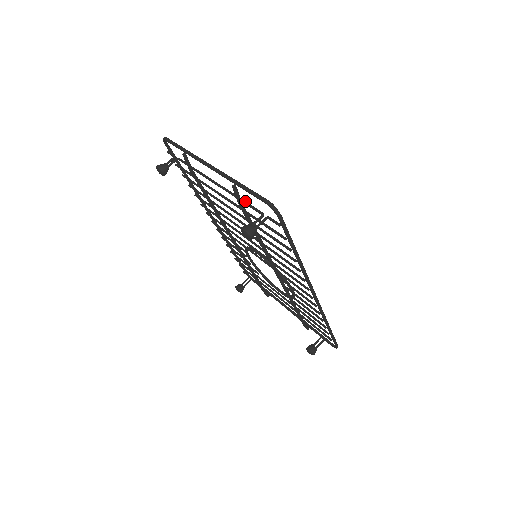
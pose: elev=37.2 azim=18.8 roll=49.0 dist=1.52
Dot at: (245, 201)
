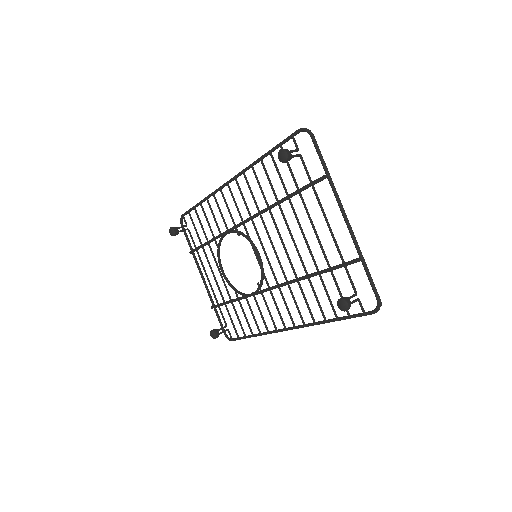
Dot at: occluded
